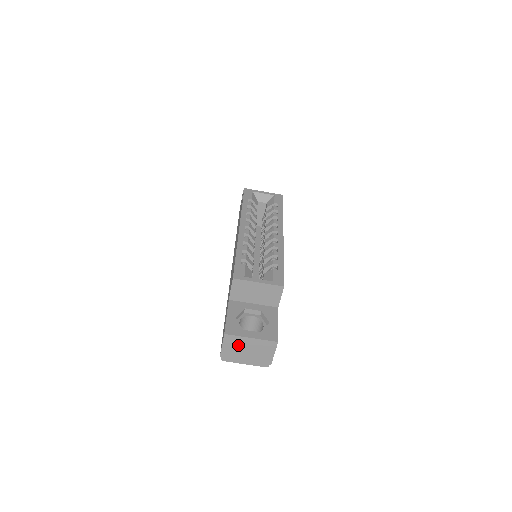
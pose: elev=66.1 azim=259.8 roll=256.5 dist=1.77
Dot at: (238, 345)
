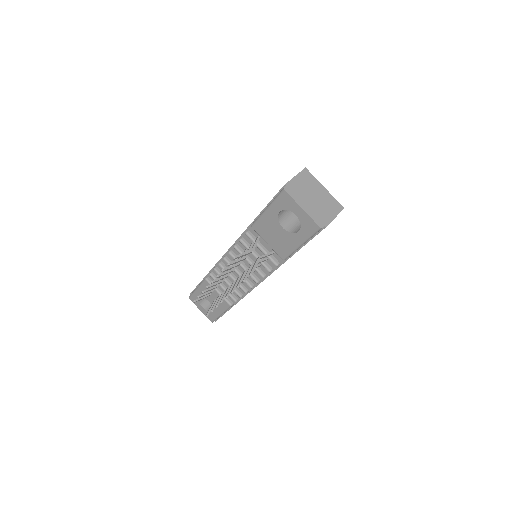
Dot at: (309, 186)
